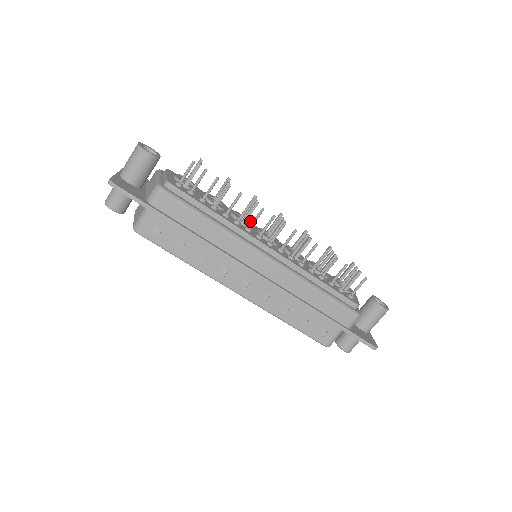
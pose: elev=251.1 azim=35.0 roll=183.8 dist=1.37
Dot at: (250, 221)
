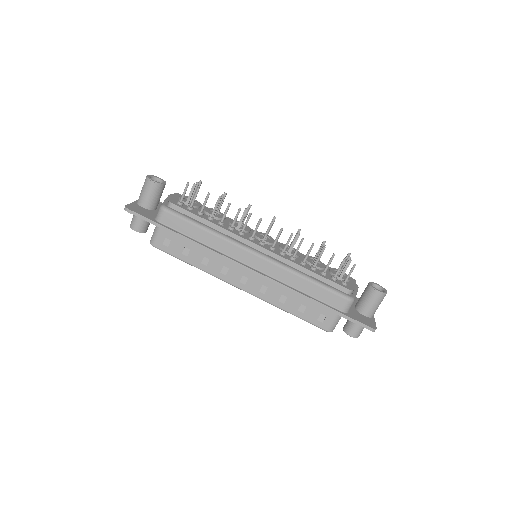
Dot at: (248, 227)
